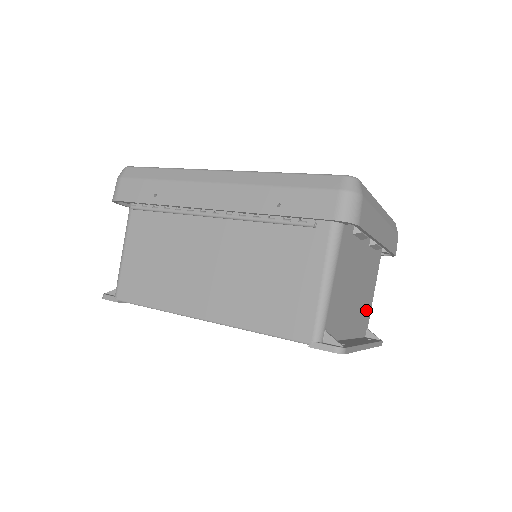
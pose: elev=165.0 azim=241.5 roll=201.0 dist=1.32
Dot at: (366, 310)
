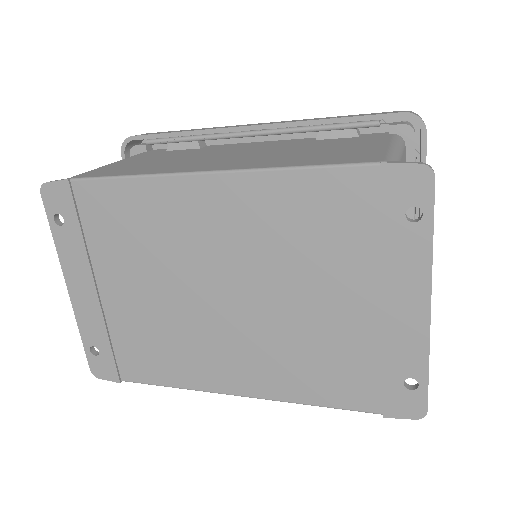
Dot at: occluded
